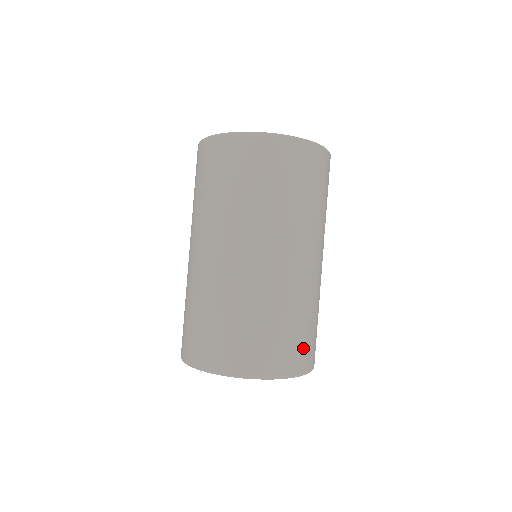
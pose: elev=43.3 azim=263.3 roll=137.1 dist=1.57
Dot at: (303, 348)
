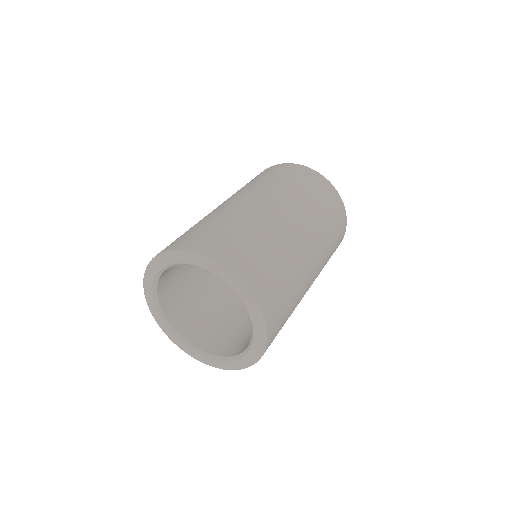
Dot at: (278, 329)
